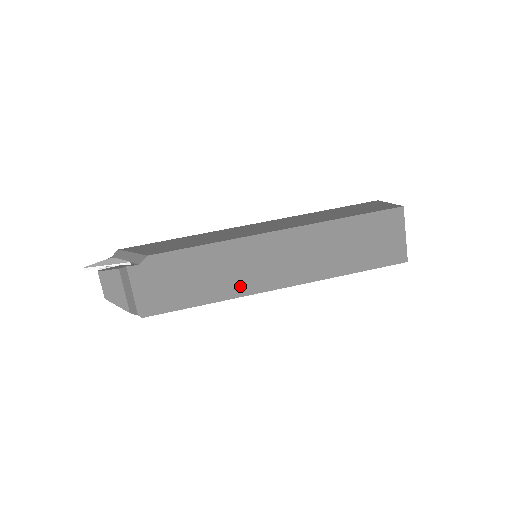
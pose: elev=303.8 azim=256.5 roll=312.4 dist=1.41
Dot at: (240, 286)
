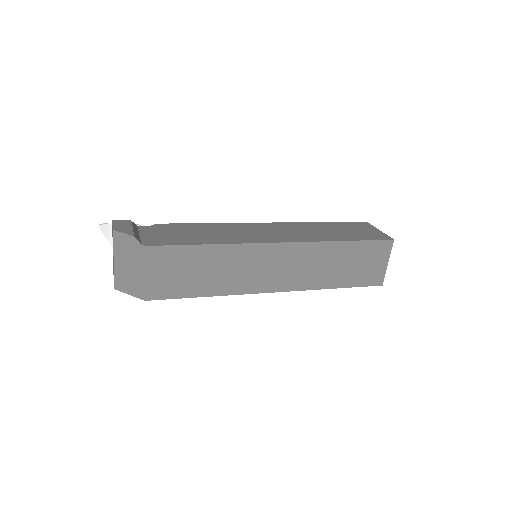
Dot at: (242, 239)
